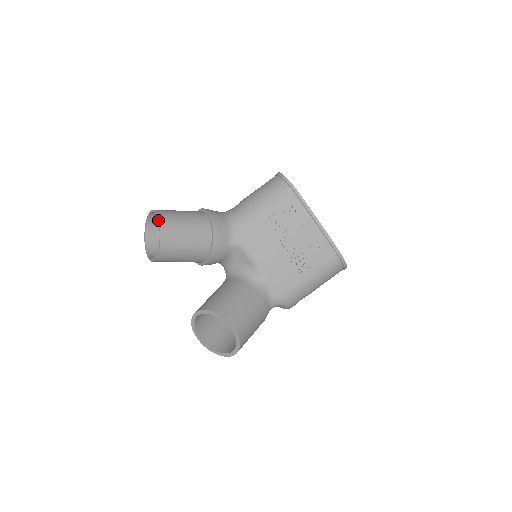
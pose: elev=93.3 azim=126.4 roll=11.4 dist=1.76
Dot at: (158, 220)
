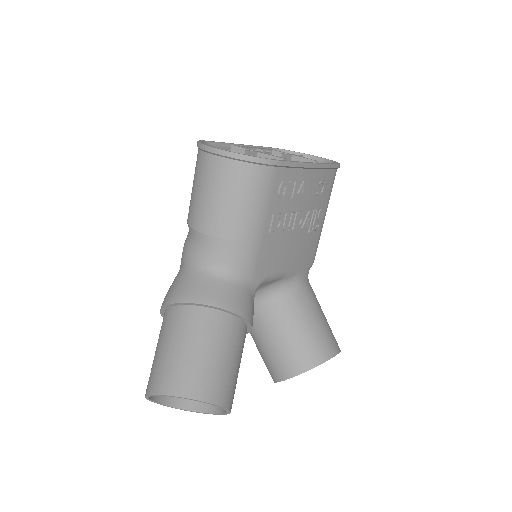
Dot at: occluded
